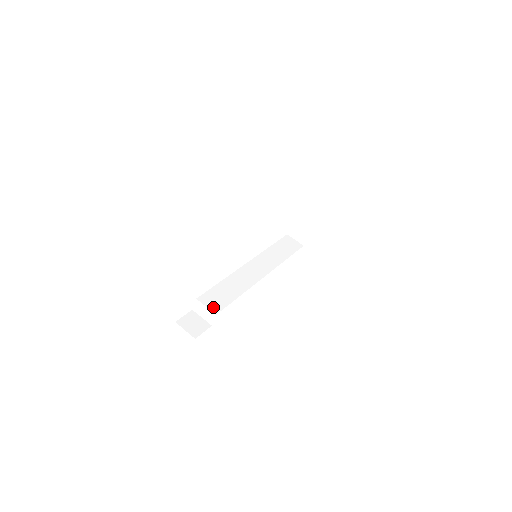
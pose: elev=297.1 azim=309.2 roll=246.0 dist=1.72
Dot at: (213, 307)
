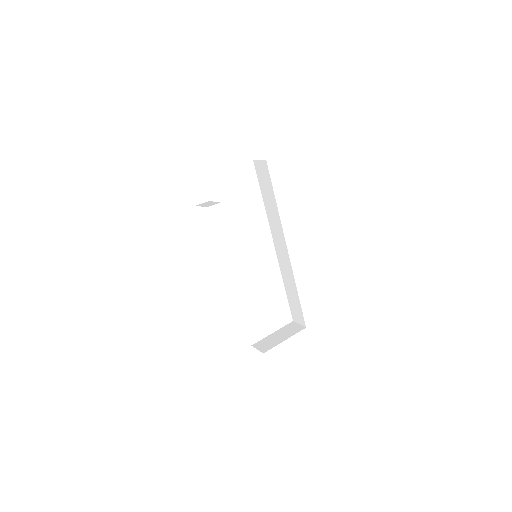
Dot at: occluded
